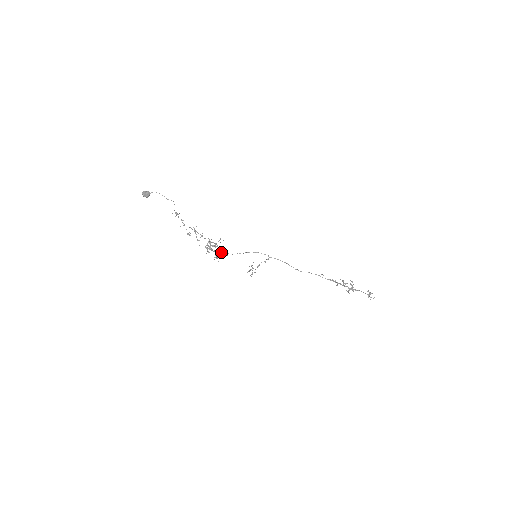
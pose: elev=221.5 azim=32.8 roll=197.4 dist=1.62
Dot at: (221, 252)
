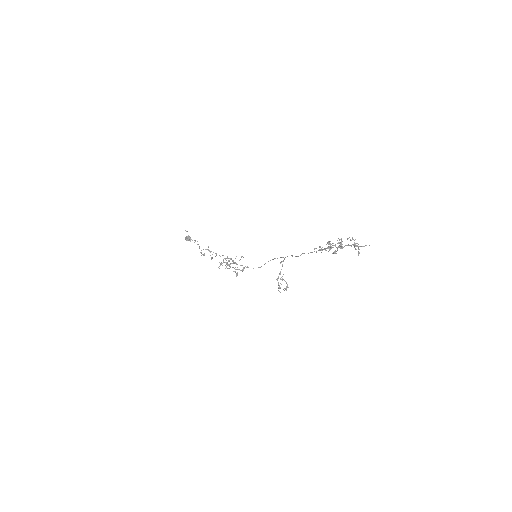
Dot at: occluded
